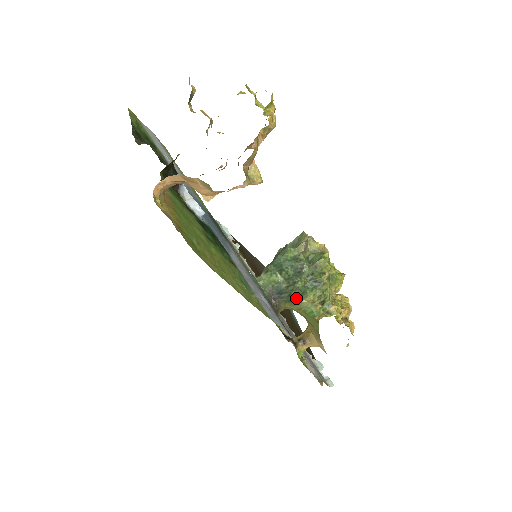
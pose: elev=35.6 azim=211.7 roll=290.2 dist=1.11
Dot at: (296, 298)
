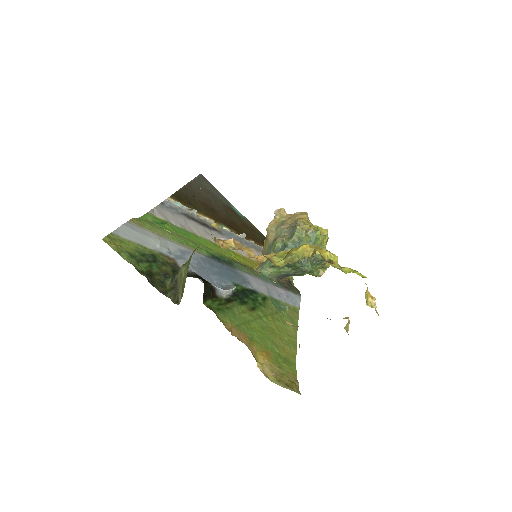
Dot at: (302, 275)
